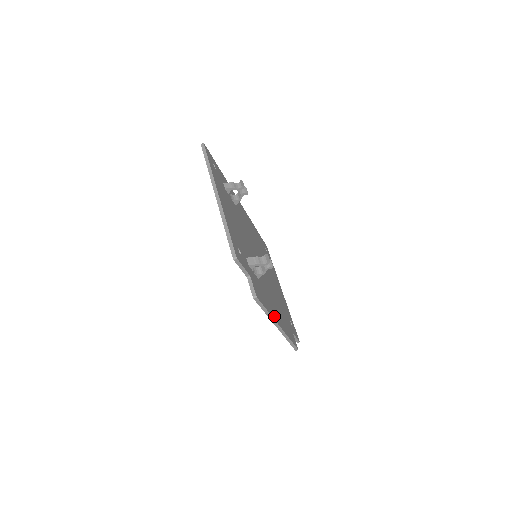
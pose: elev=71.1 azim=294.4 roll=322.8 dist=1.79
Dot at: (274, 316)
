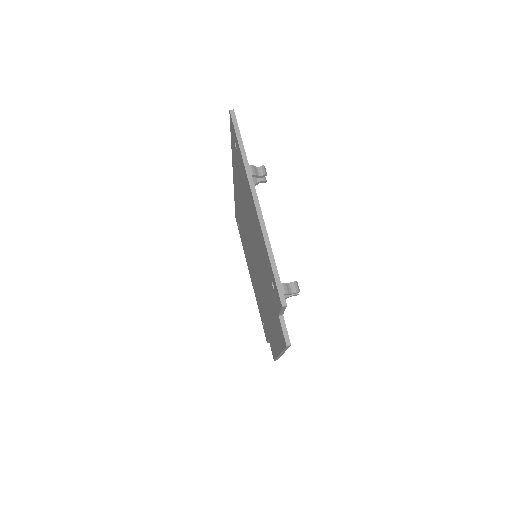
Dot at: occluded
